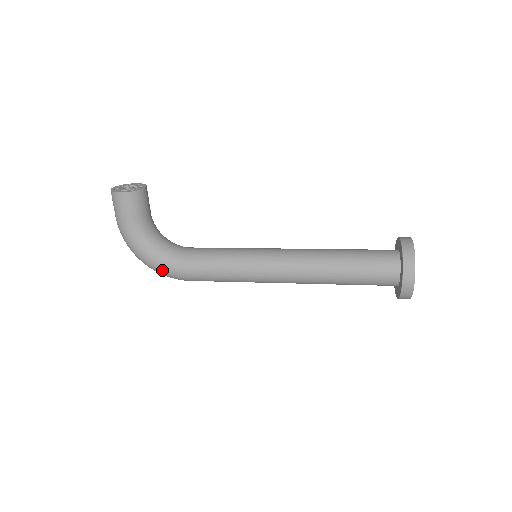
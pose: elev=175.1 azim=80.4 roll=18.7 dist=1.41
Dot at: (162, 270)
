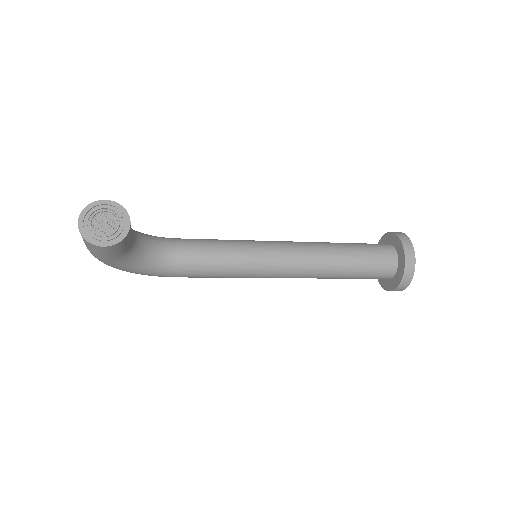
Dot at: (148, 275)
